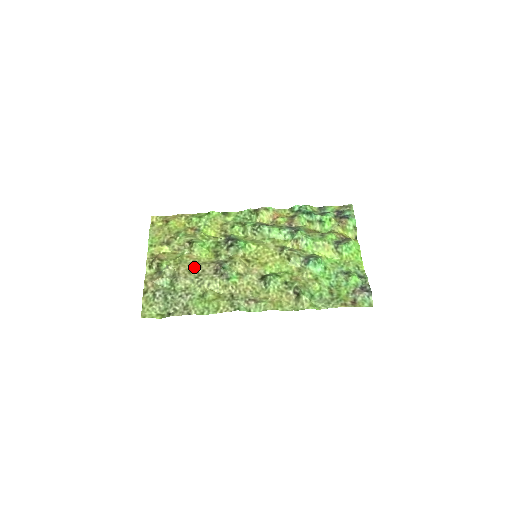
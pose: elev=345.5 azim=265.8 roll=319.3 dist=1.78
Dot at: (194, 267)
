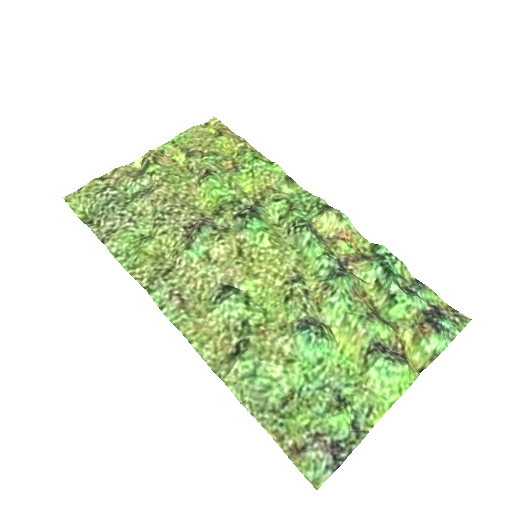
Dot at: (177, 200)
